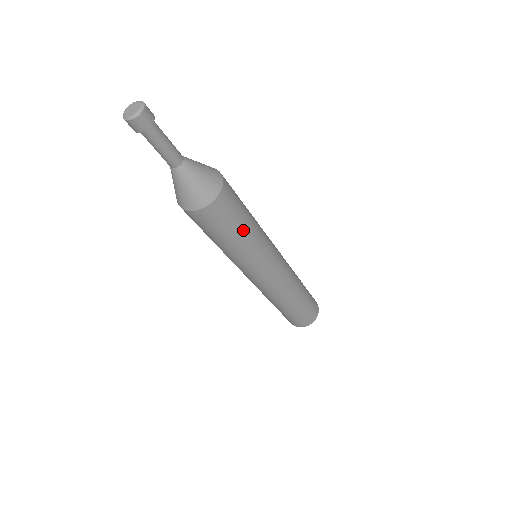
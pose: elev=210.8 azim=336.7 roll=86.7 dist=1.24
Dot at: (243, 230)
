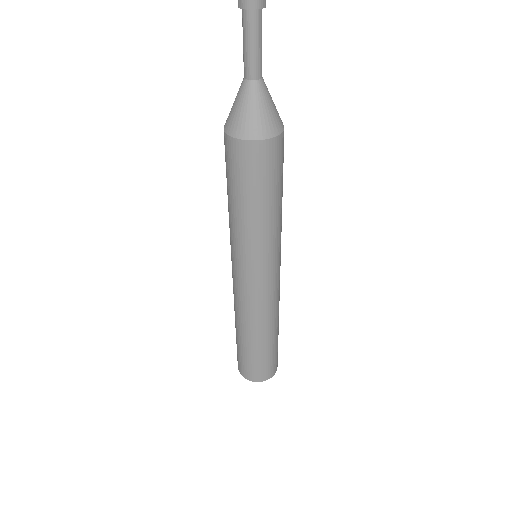
Dot at: (274, 200)
